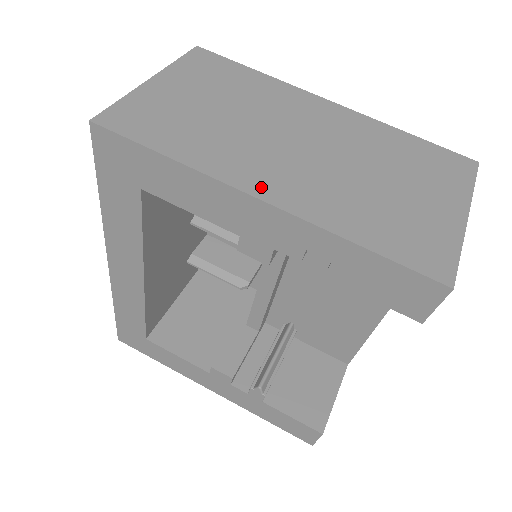
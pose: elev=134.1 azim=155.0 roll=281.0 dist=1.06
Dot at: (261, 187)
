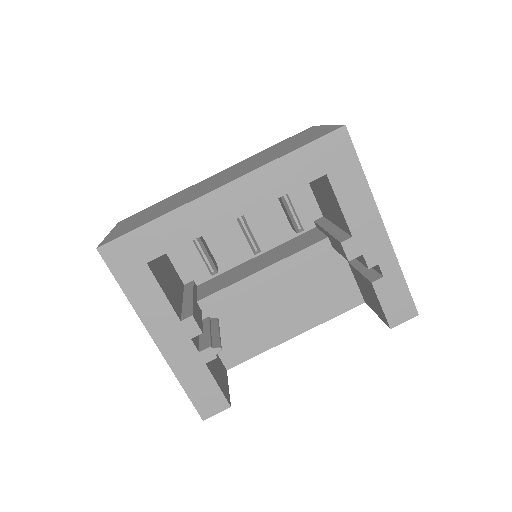
Dot at: occluded
